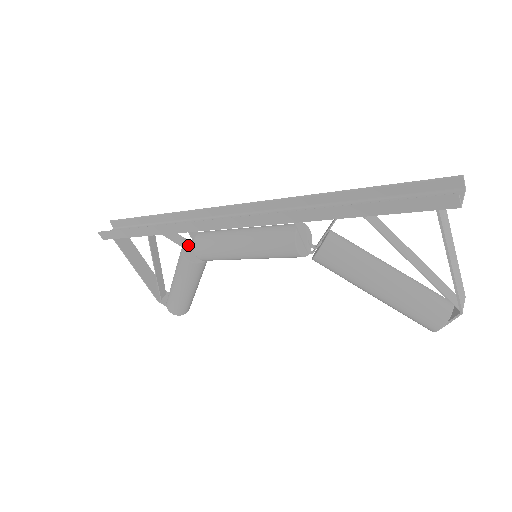
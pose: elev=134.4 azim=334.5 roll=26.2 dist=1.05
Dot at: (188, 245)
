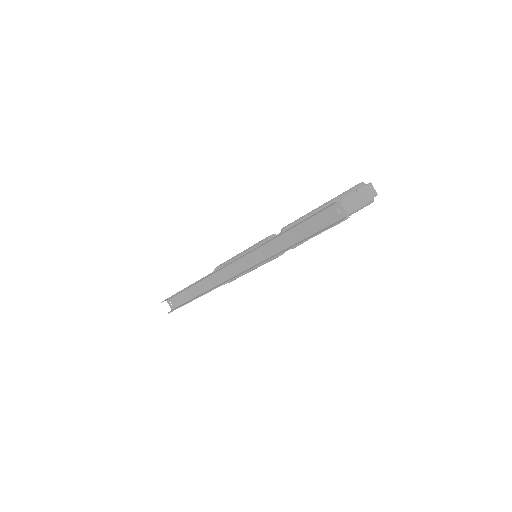
Dot at: occluded
